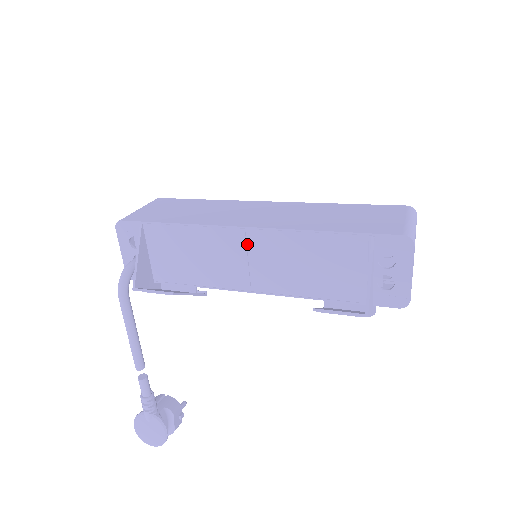
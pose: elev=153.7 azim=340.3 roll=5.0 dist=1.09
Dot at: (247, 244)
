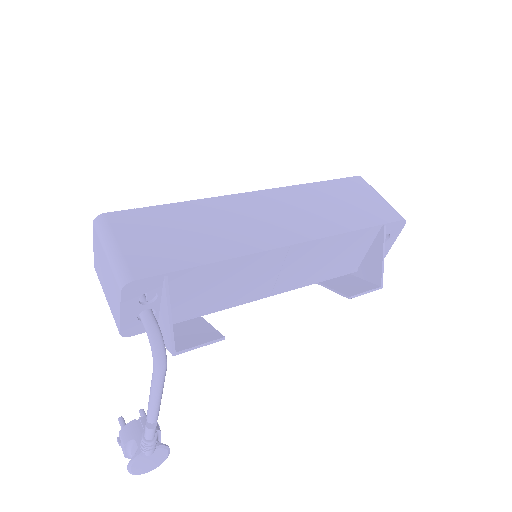
Dot at: (286, 259)
